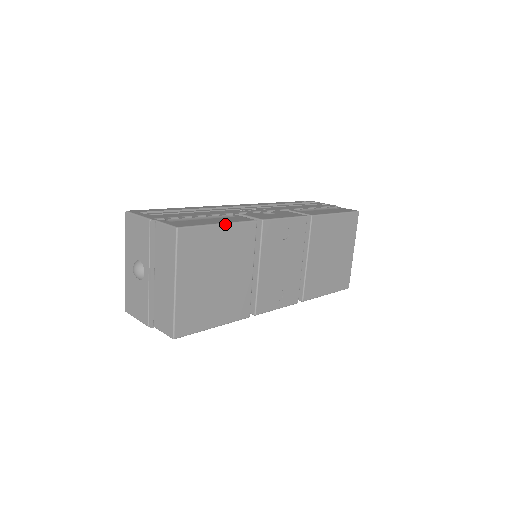
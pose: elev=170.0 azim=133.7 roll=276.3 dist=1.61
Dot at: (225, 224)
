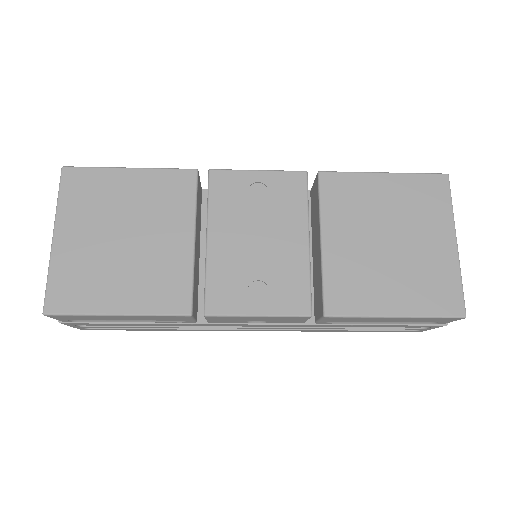
Dot at: (139, 169)
